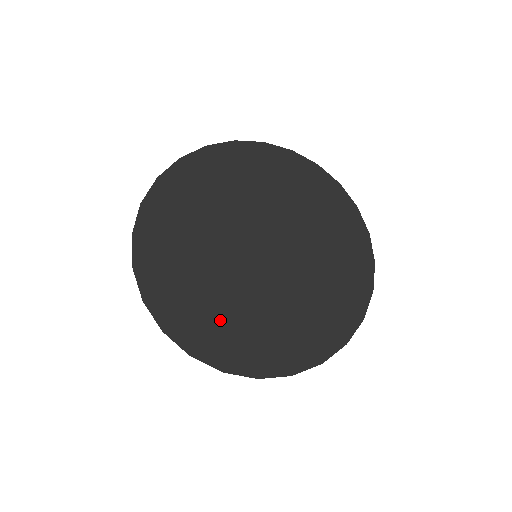
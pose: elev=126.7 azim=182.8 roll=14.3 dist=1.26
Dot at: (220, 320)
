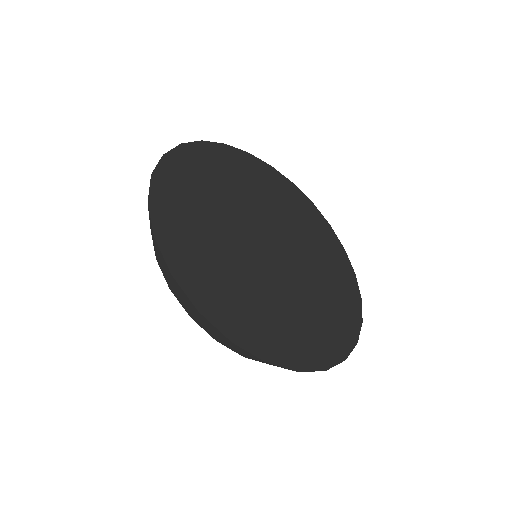
Dot at: (195, 222)
